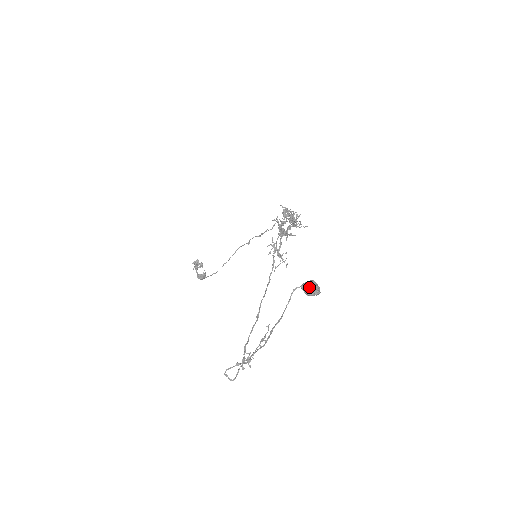
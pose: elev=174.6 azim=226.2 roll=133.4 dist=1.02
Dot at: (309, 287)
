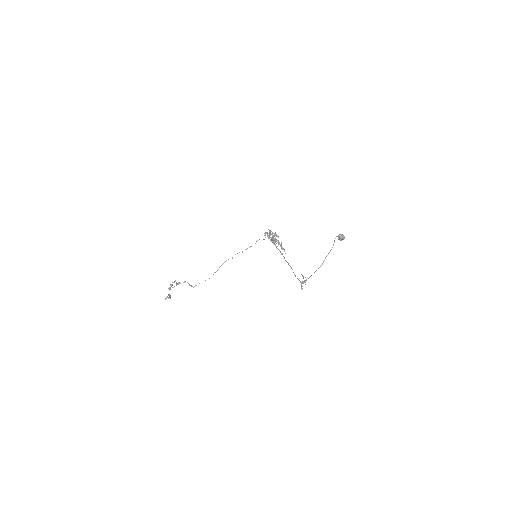
Dot at: (342, 235)
